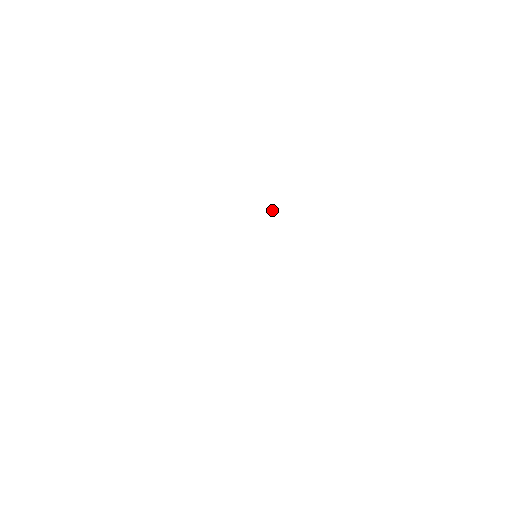
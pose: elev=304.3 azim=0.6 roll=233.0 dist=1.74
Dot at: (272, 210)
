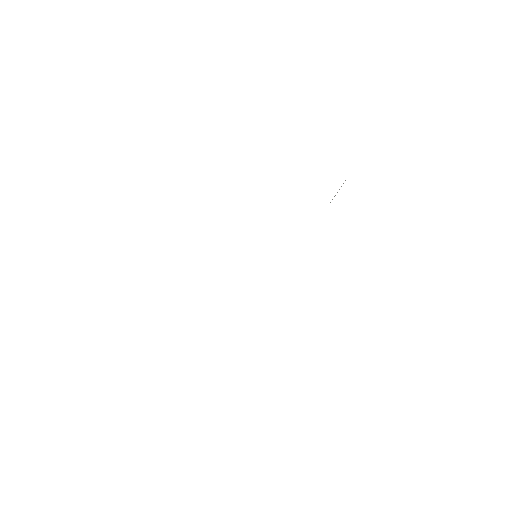
Dot at: occluded
